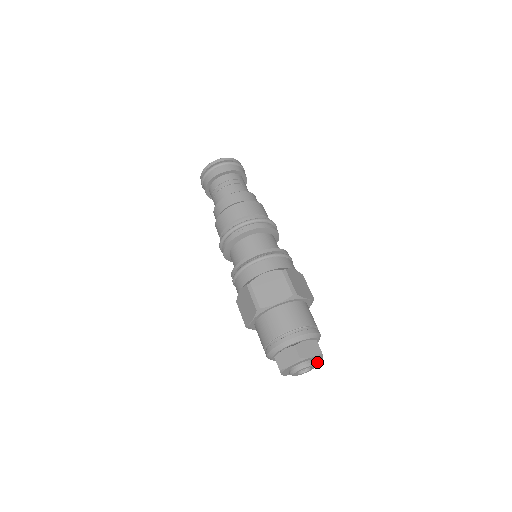
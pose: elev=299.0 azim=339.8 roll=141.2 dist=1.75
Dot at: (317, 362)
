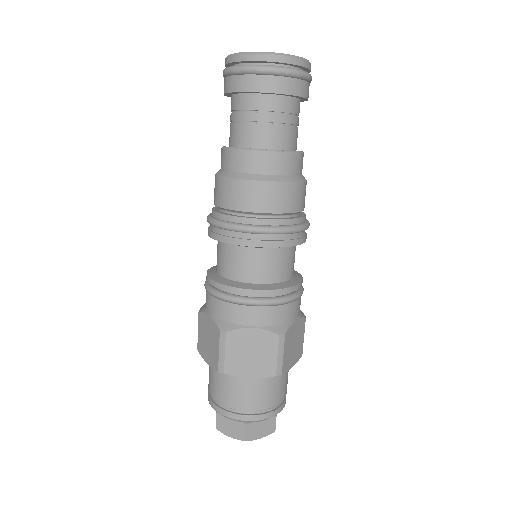
Dot at: occluded
